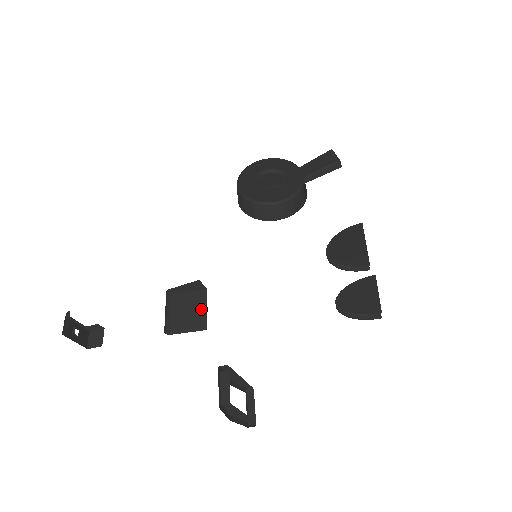
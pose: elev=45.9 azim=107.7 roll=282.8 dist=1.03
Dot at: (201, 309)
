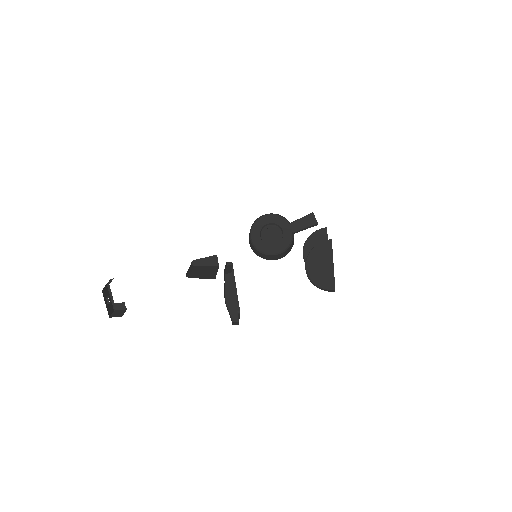
Dot at: (213, 272)
